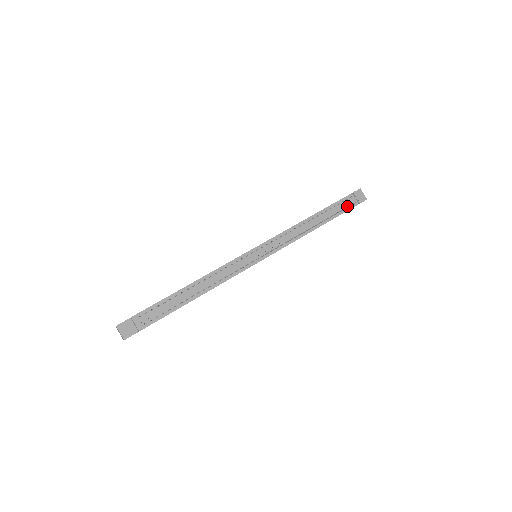
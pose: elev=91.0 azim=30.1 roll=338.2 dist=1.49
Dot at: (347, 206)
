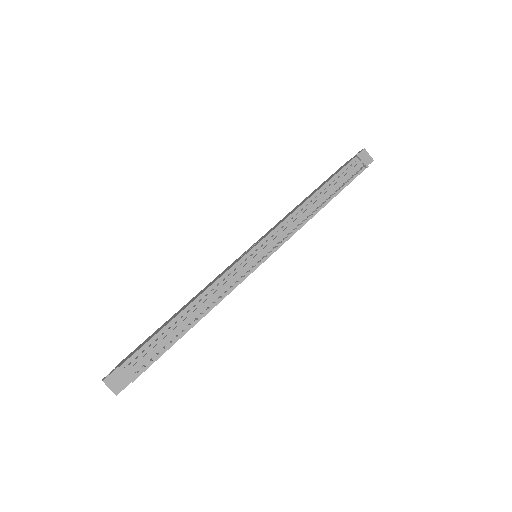
Dot at: (353, 174)
